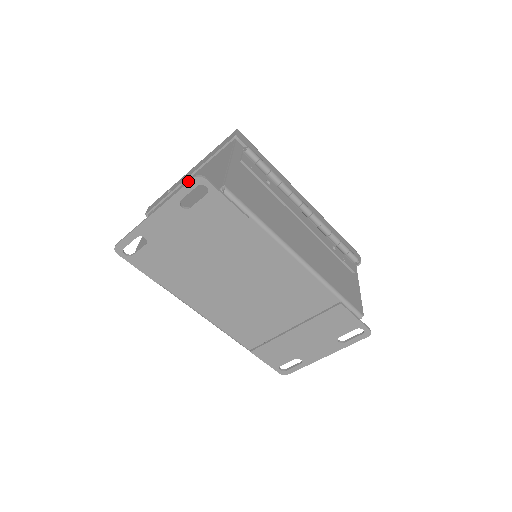
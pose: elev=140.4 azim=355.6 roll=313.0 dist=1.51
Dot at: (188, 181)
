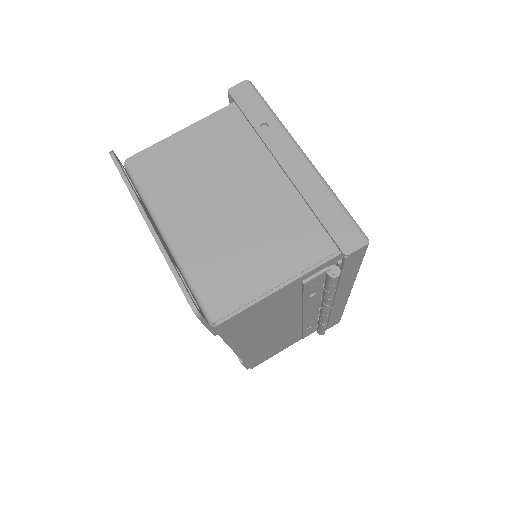
Dot at: (186, 291)
